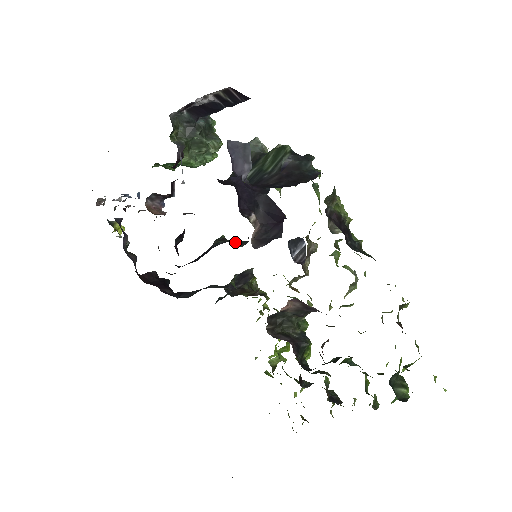
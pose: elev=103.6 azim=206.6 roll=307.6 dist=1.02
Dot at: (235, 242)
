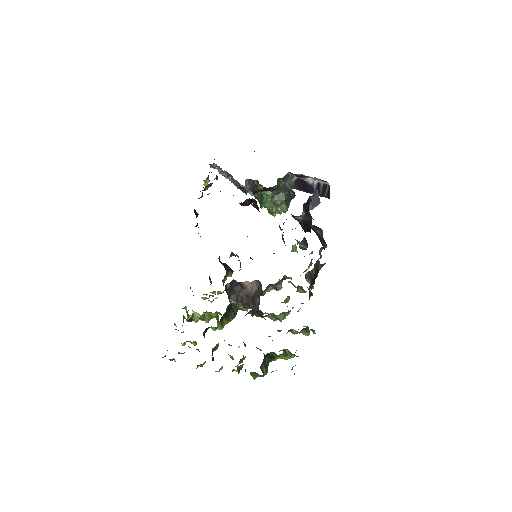
Dot at: occluded
